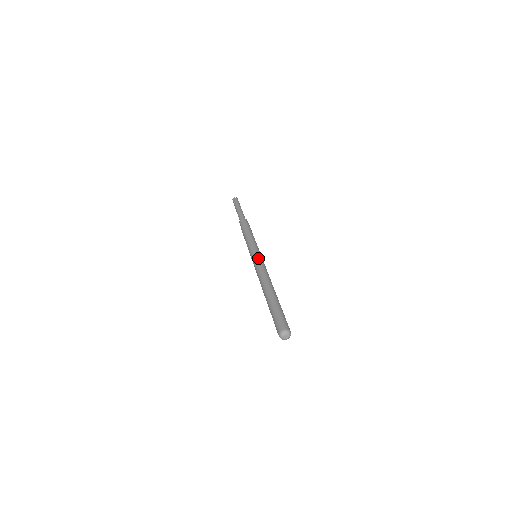
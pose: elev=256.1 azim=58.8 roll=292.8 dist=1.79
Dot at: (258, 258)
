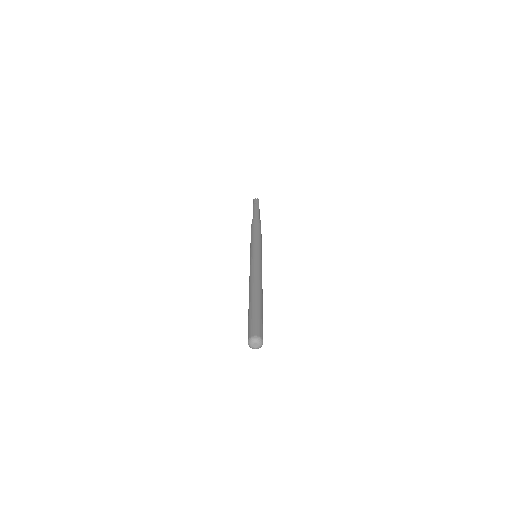
Dot at: (259, 258)
